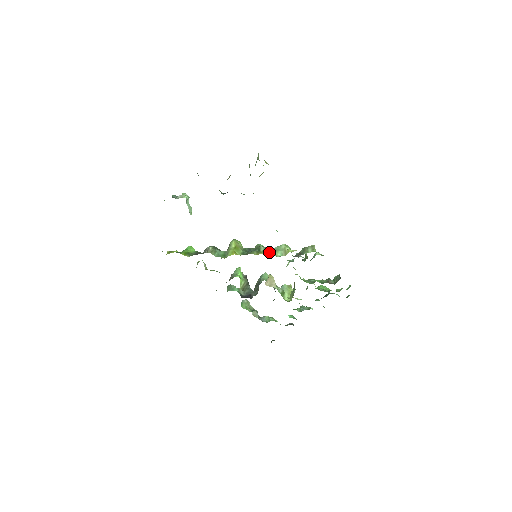
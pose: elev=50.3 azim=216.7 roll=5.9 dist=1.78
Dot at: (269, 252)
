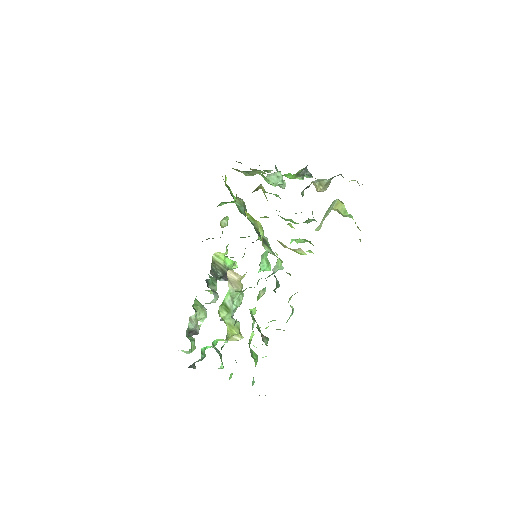
Dot at: (264, 241)
